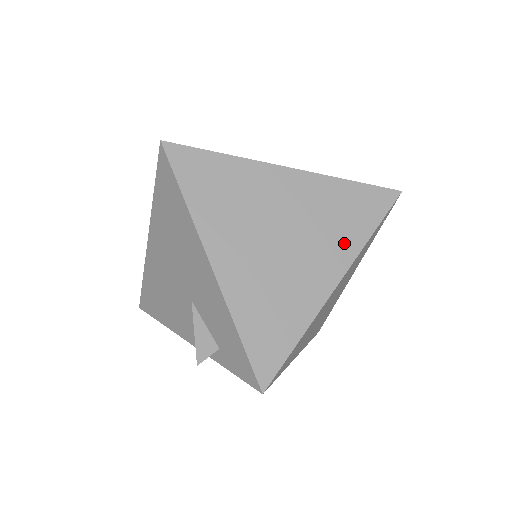
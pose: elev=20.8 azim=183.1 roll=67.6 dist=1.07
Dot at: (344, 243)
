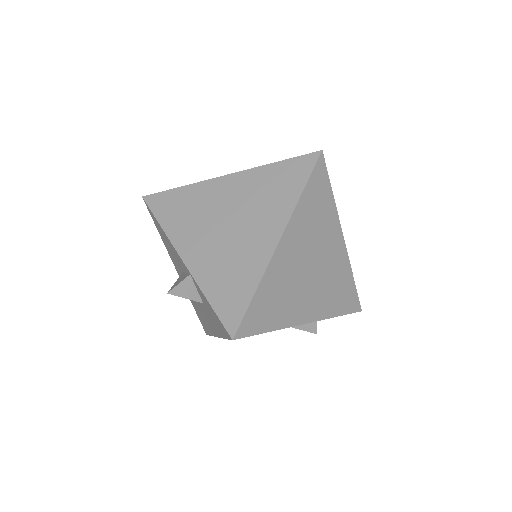
Dot at: (330, 221)
